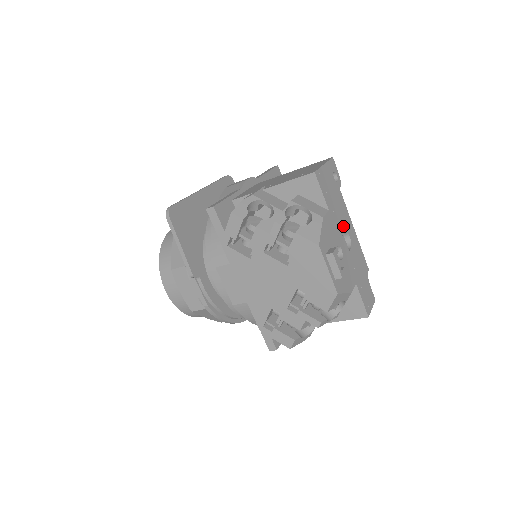
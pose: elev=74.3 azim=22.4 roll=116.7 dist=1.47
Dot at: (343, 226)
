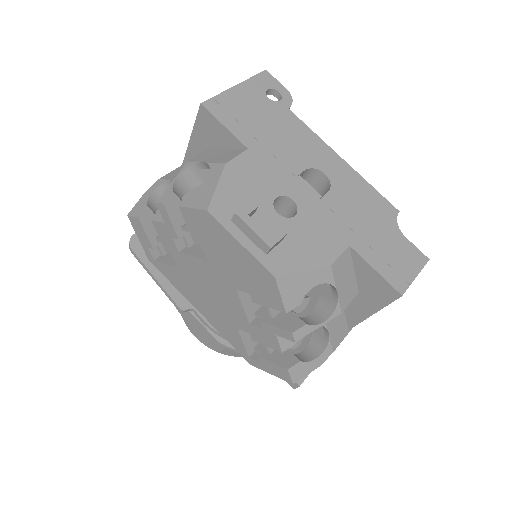
Dot at: (300, 162)
